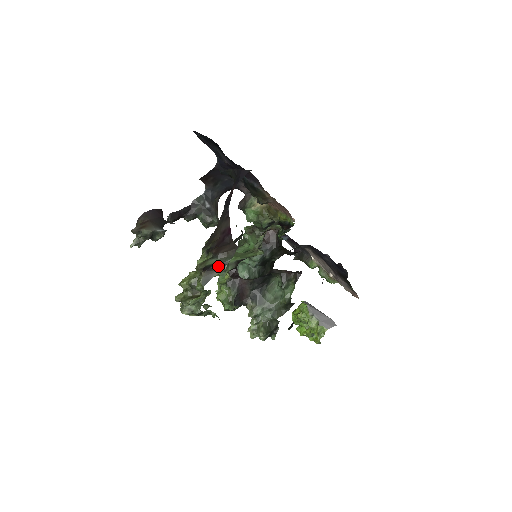
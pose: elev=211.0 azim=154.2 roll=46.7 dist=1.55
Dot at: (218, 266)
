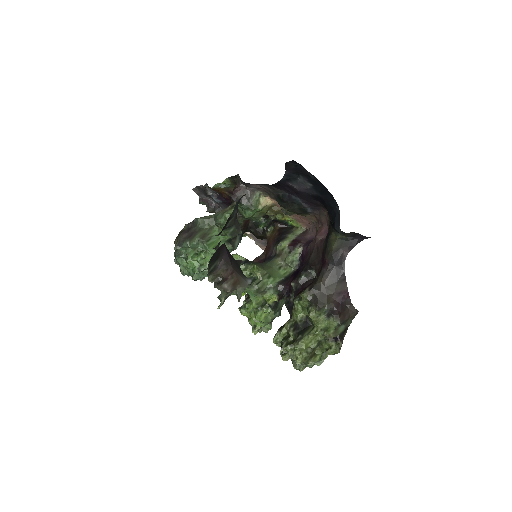
Dot at: (345, 331)
